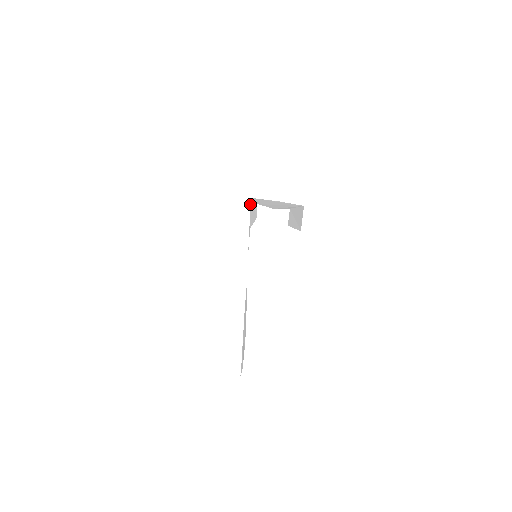
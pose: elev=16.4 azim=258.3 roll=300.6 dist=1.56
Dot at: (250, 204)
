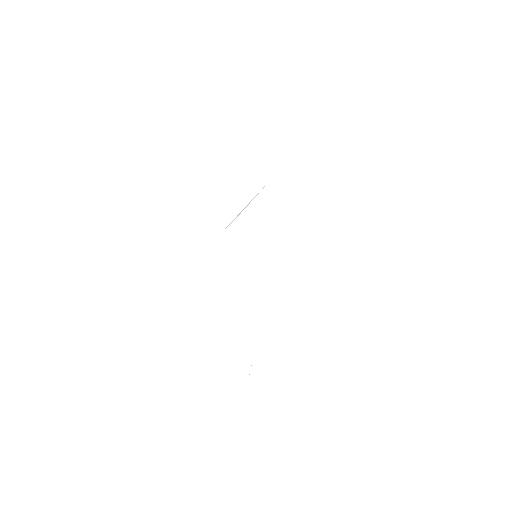
Dot at: (265, 192)
